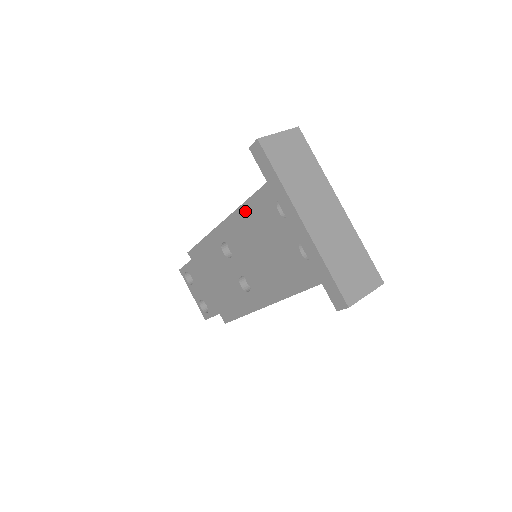
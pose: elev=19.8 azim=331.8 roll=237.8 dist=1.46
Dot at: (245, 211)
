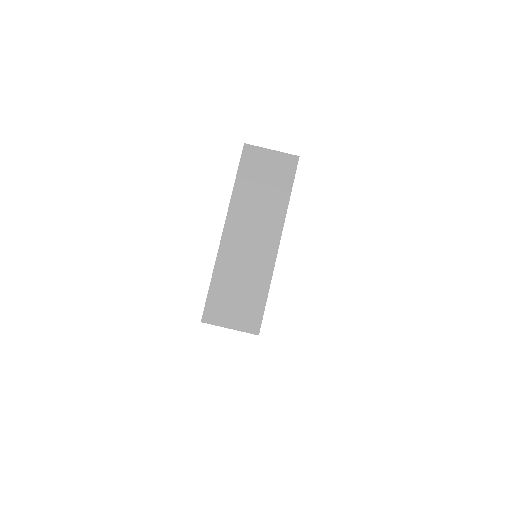
Dot at: occluded
